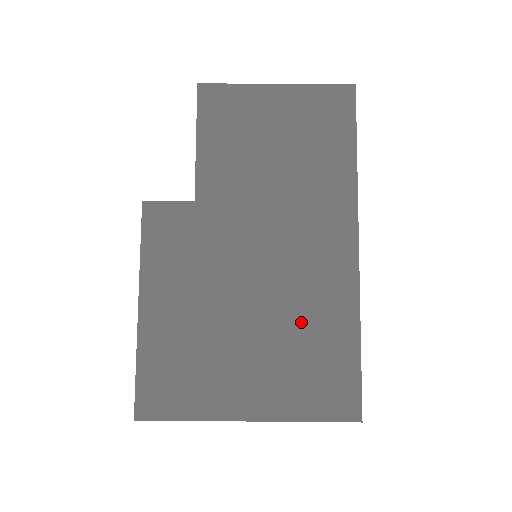
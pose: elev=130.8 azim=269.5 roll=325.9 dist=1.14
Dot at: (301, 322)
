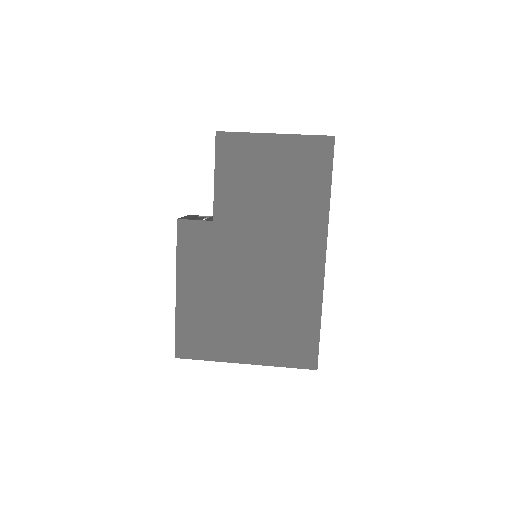
Dot at: (282, 307)
